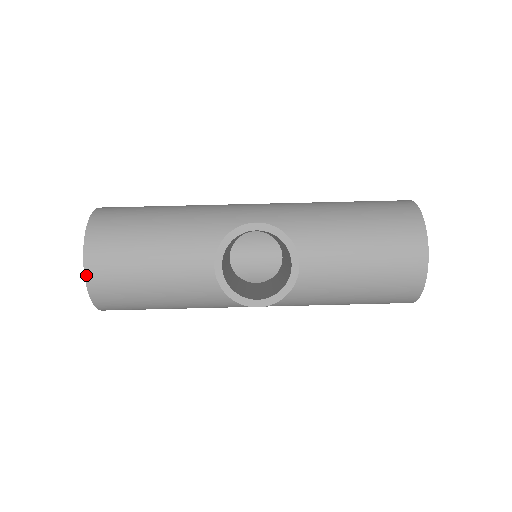
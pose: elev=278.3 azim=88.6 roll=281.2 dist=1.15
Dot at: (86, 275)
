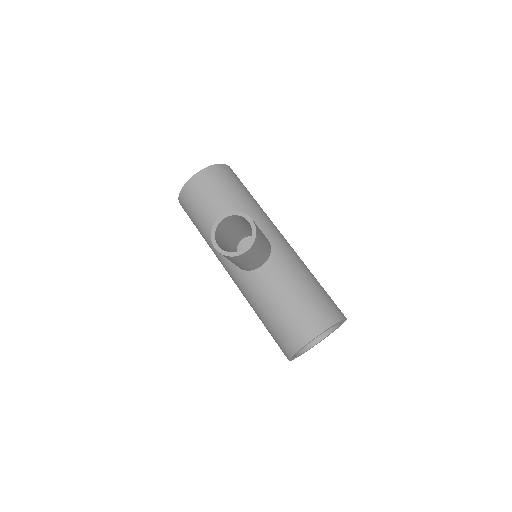
Dot at: (190, 180)
